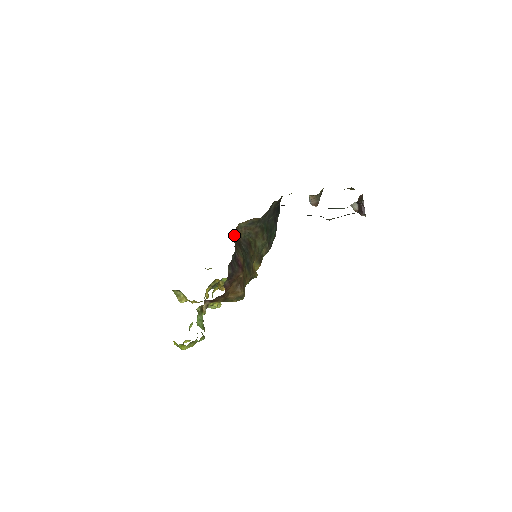
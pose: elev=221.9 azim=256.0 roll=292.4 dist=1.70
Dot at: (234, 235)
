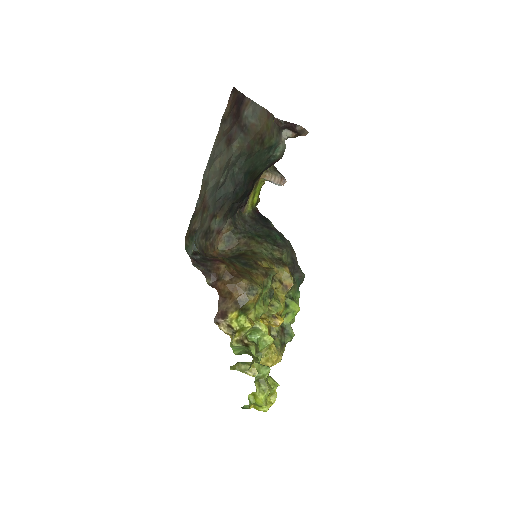
Dot at: occluded
